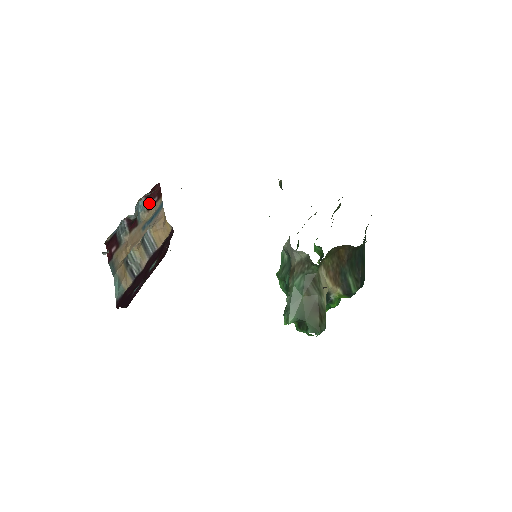
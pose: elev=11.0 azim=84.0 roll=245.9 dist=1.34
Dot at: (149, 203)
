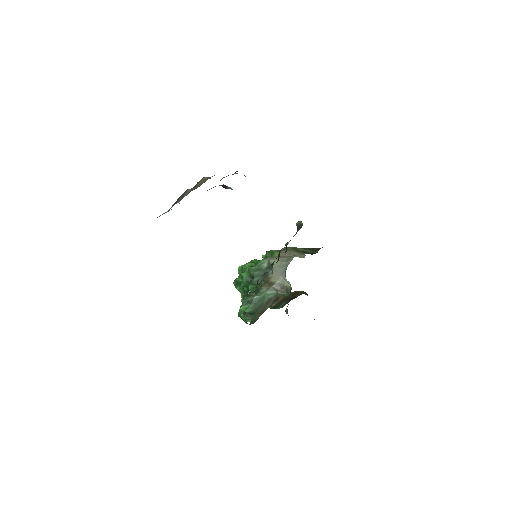
Dot at: occluded
